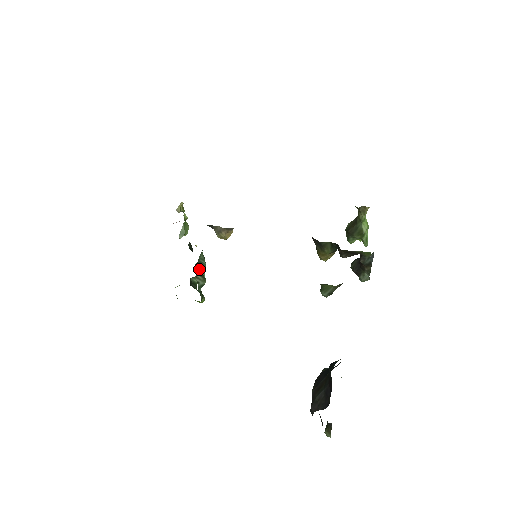
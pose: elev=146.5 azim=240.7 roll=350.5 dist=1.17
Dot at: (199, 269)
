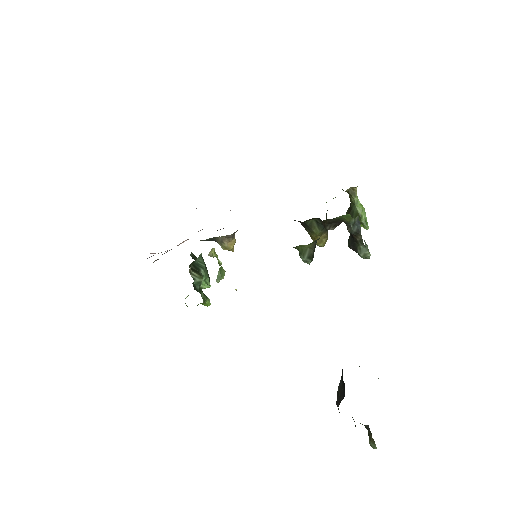
Dot at: (196, 269)
